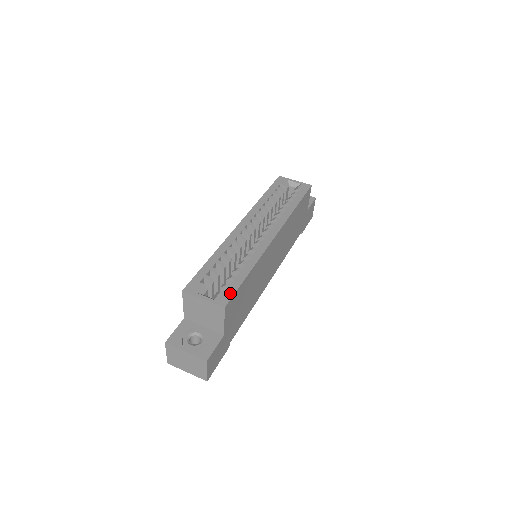
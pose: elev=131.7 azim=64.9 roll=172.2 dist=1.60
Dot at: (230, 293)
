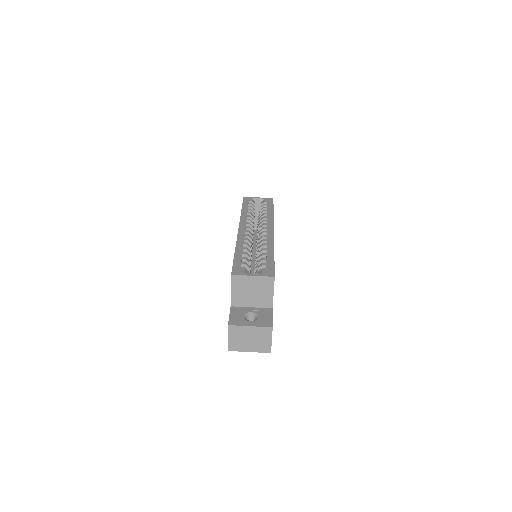
Dot at: (271, 268)
